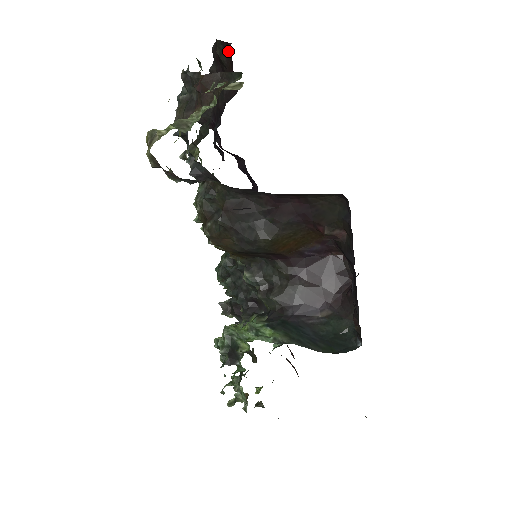
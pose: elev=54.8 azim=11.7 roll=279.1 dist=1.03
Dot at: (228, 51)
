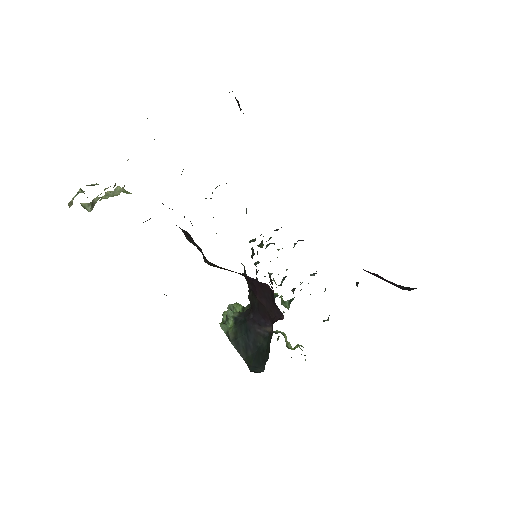
Dot at: occluded
